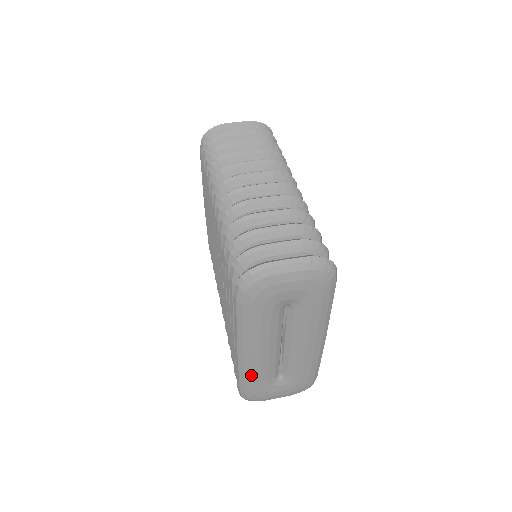
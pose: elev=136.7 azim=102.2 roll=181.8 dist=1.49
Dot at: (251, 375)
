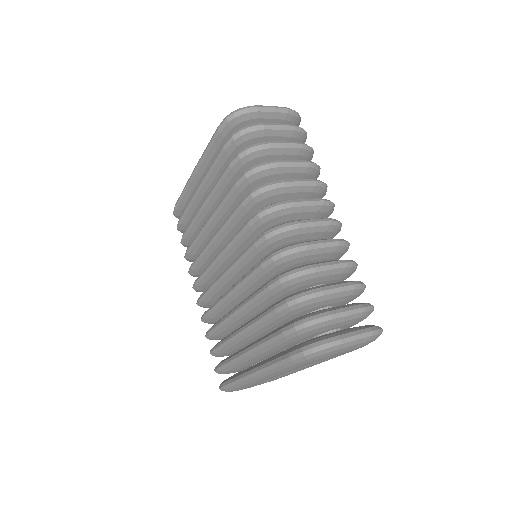
Dot at: occluded
